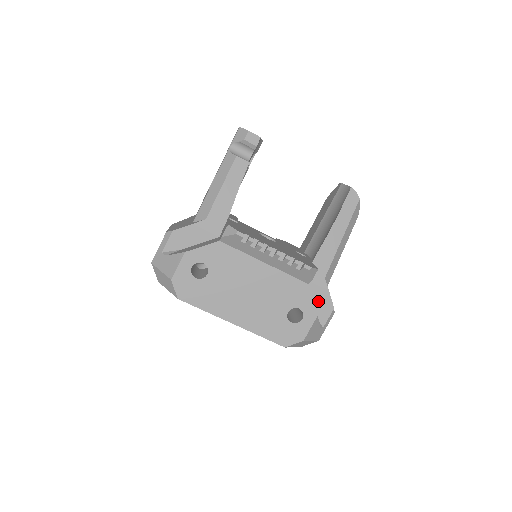
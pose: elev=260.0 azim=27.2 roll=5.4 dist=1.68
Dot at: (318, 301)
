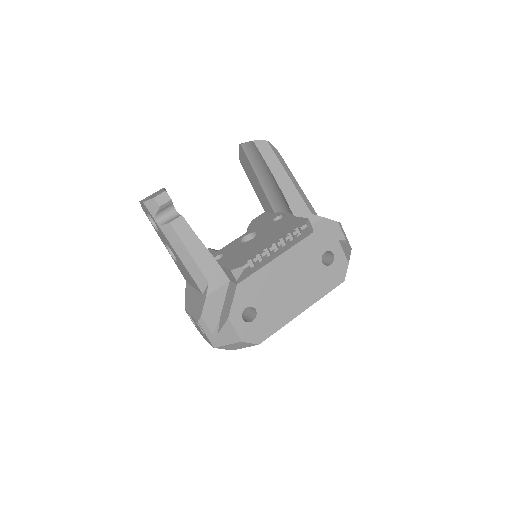
Dot at: (325, 231)
